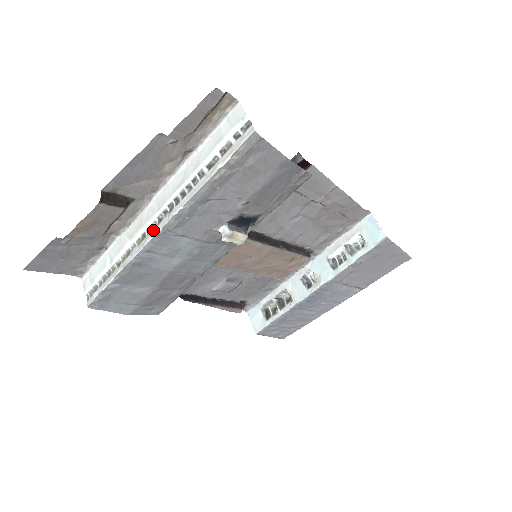
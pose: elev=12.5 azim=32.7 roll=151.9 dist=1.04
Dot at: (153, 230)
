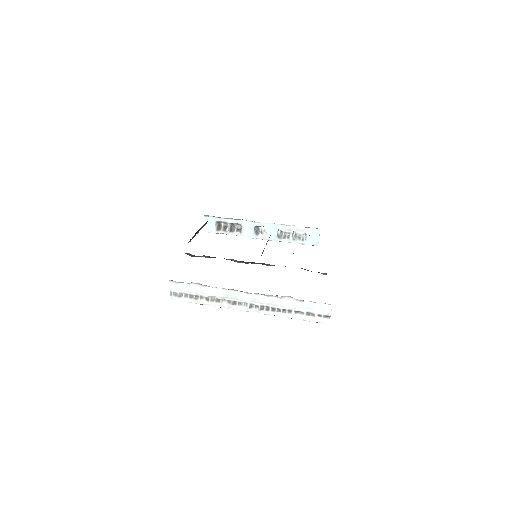
Dot at: (243, 307)
